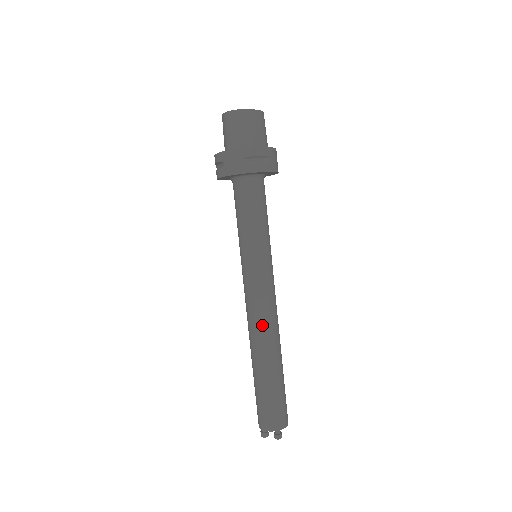
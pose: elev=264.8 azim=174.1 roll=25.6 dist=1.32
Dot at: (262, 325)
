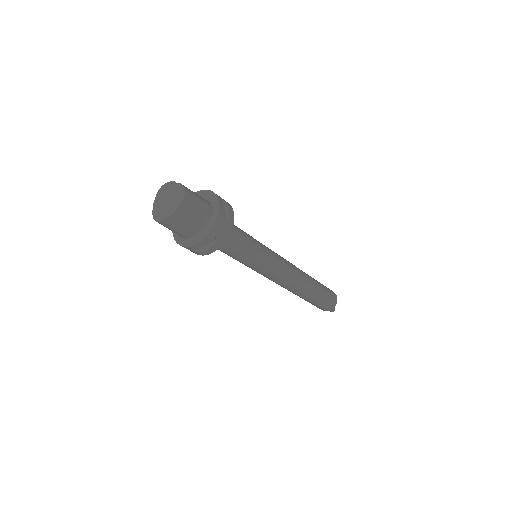
Dot at: (285, 287)
